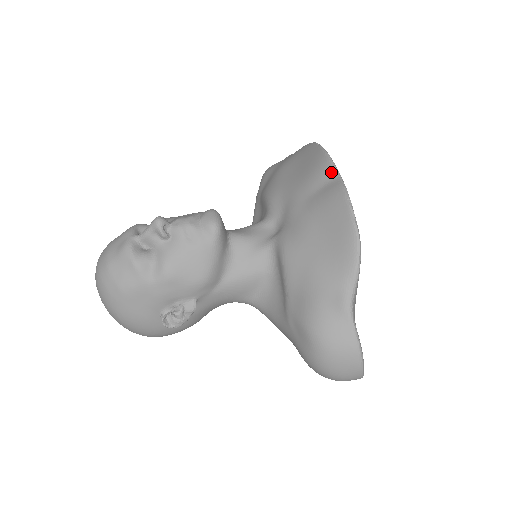
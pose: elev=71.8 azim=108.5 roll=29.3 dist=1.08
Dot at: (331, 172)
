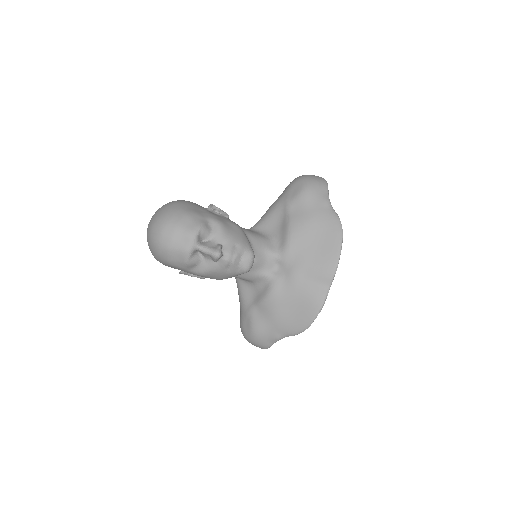
Dot at: (329, 281)
